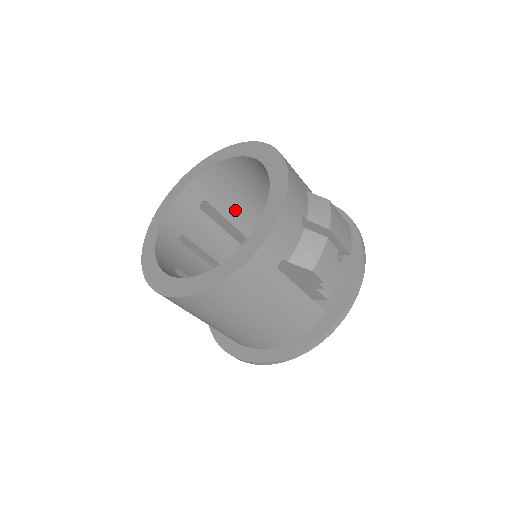
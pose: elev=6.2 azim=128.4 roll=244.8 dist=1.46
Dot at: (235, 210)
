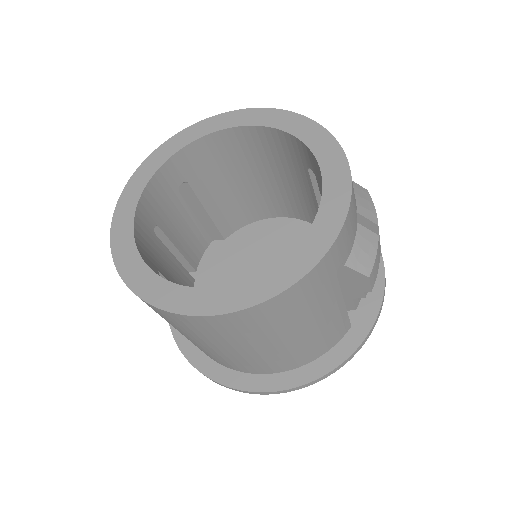
Dot at: (216, 196)
